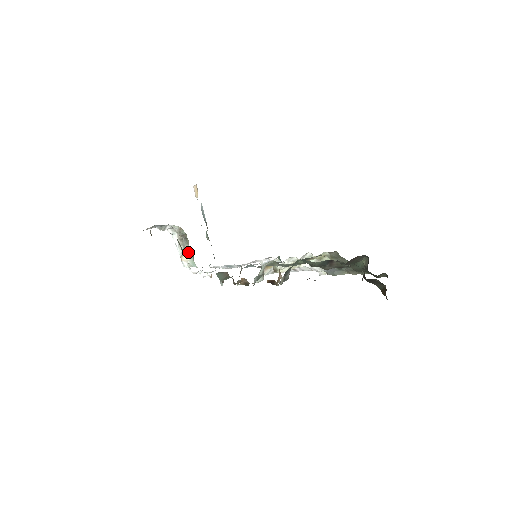
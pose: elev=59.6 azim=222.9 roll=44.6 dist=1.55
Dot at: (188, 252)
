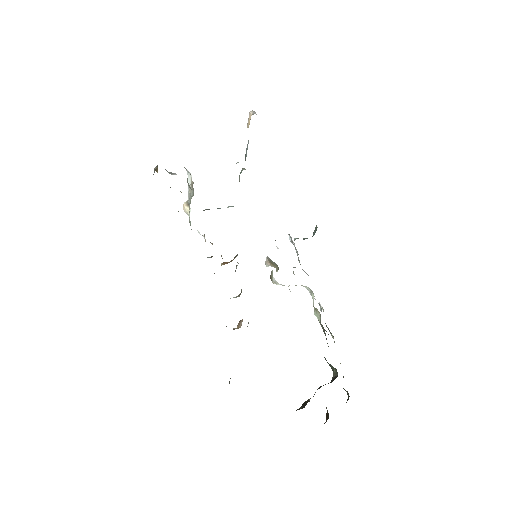
Dot at: occluded
